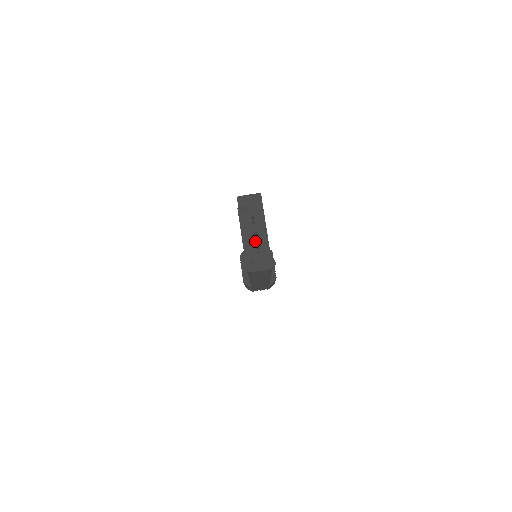
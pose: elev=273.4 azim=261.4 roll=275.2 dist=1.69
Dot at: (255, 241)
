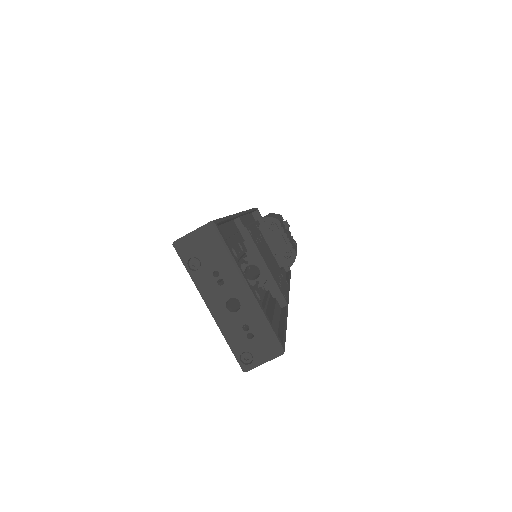
Dot at: (236, 315)
